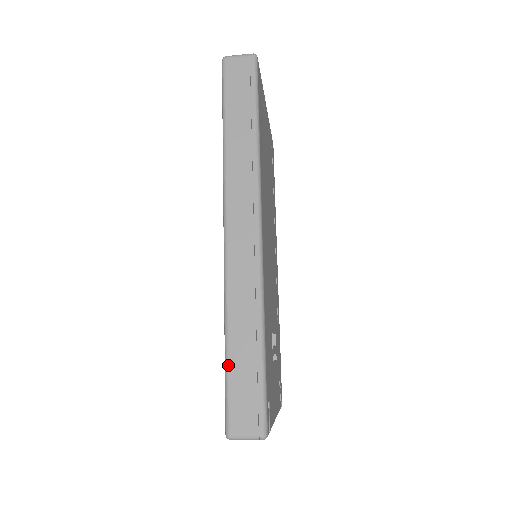
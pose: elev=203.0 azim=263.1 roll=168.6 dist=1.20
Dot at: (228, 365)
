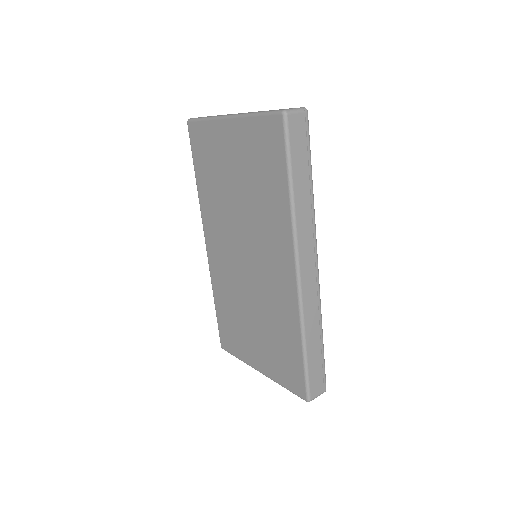
Dot at: (307, 362)
